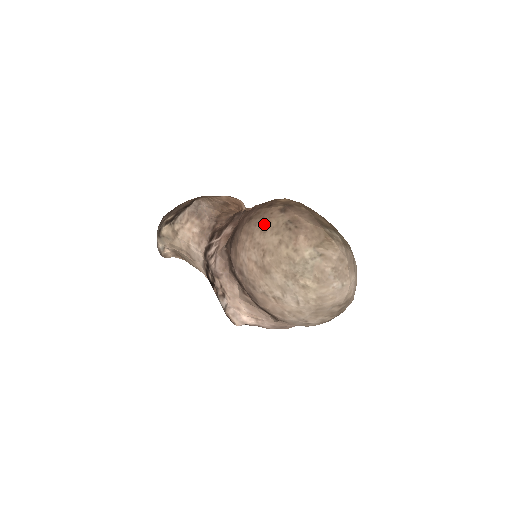
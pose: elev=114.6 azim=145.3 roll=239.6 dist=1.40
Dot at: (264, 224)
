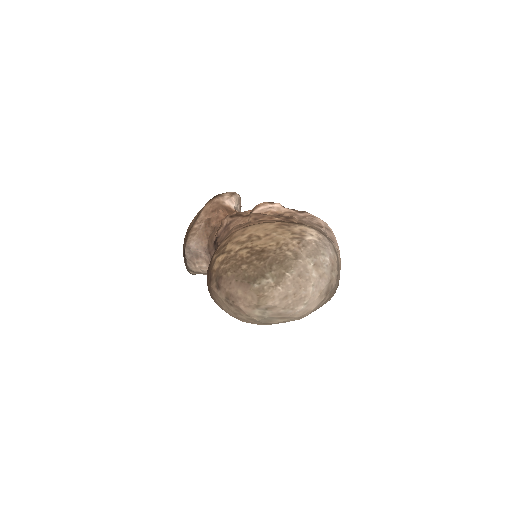
Dot at: (217, 302)
